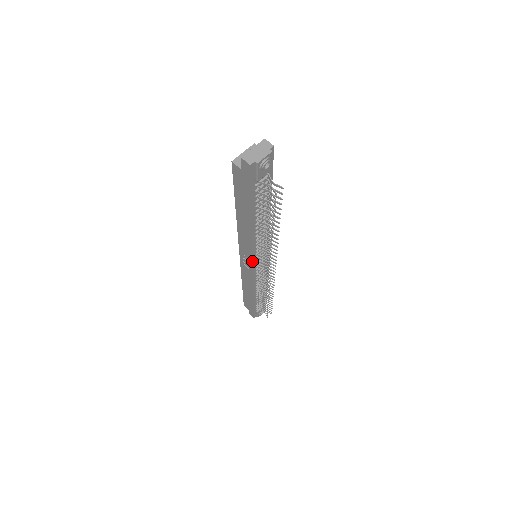
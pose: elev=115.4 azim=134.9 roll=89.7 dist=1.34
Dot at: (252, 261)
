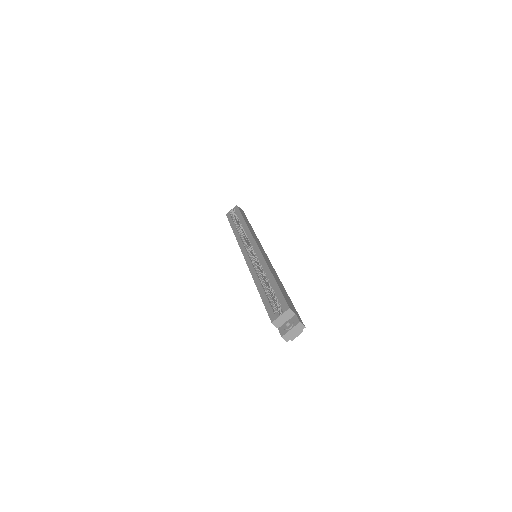
Dot at: occluded
